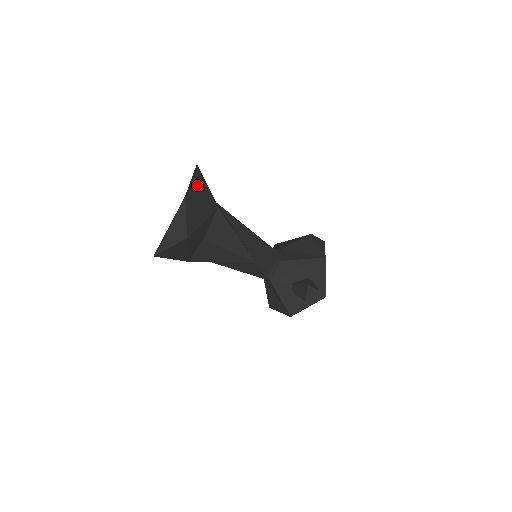
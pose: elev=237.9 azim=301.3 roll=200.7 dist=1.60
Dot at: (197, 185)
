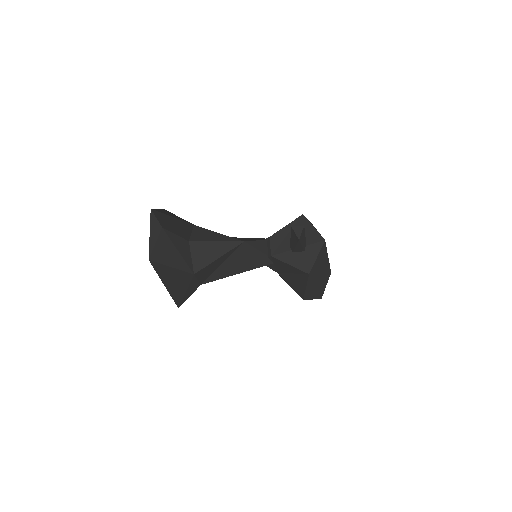
Dot at: occluded
